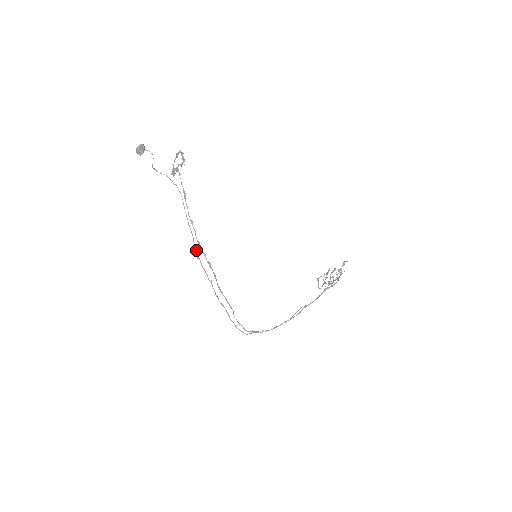
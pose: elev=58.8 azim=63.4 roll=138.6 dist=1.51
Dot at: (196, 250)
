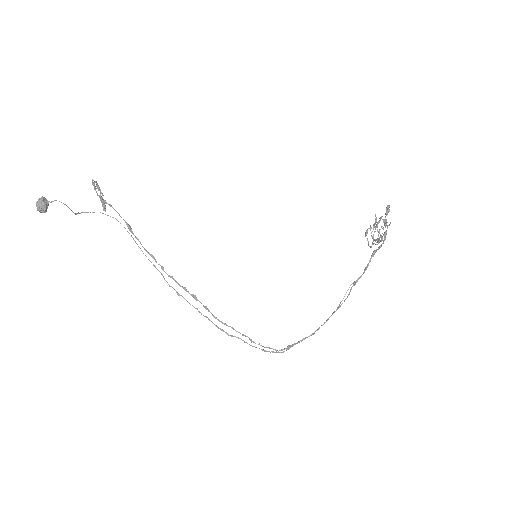
Dot at: (172, 287)
